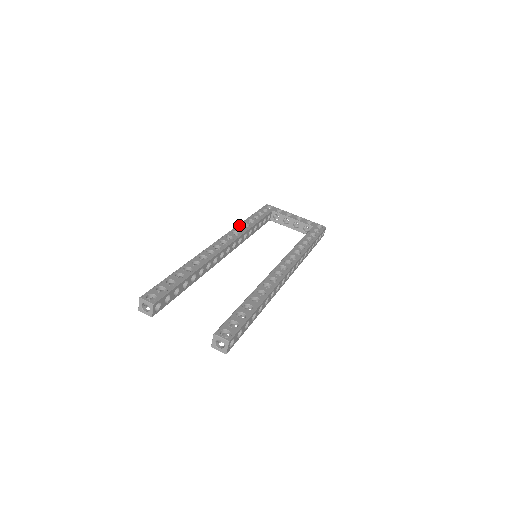
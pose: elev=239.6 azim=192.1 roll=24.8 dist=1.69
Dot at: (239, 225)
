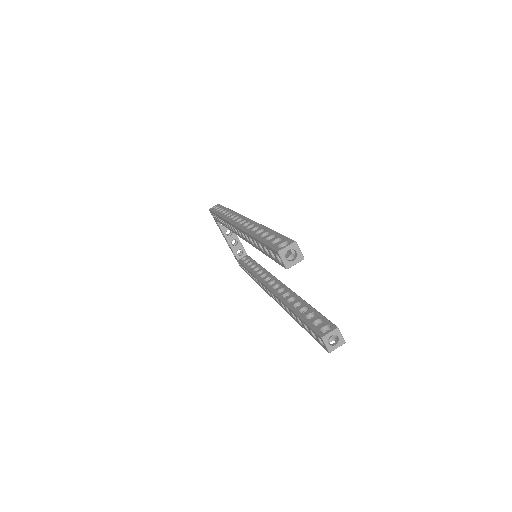
Dot at: occluded
